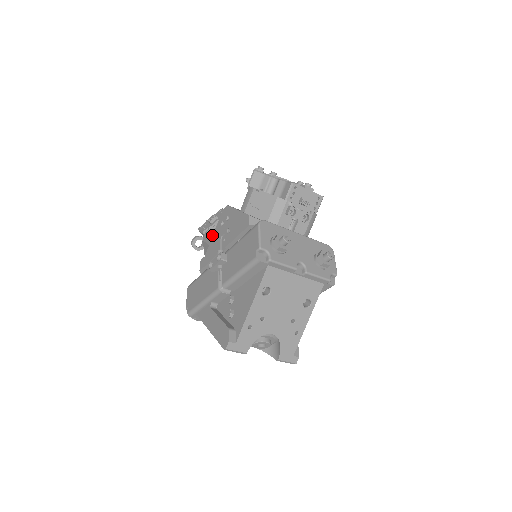
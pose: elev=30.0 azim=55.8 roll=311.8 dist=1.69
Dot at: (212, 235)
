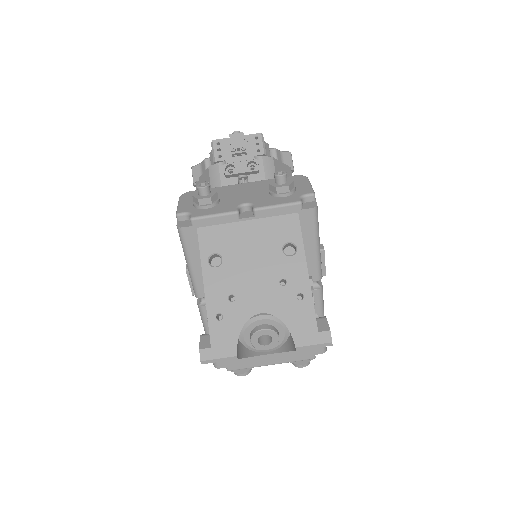
Dot at: occluded
